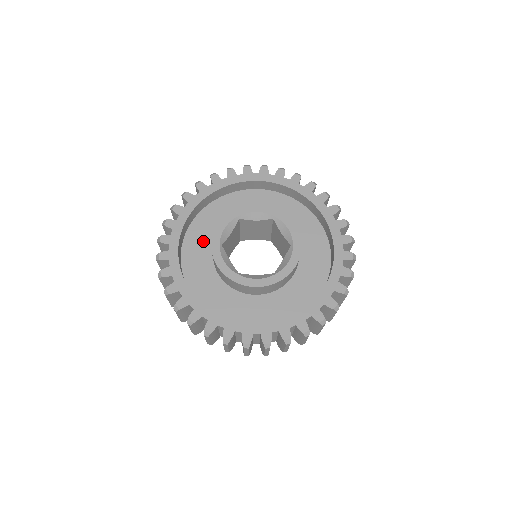
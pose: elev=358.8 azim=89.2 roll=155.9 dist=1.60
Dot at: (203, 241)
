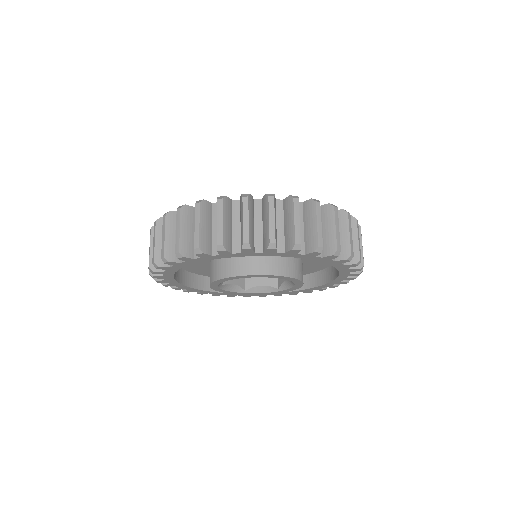
Dot at: occluded
